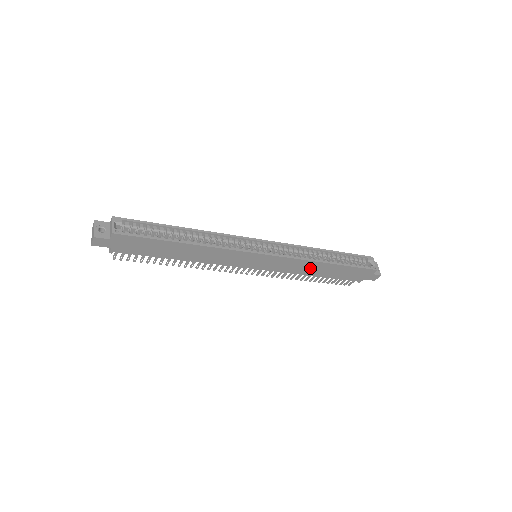
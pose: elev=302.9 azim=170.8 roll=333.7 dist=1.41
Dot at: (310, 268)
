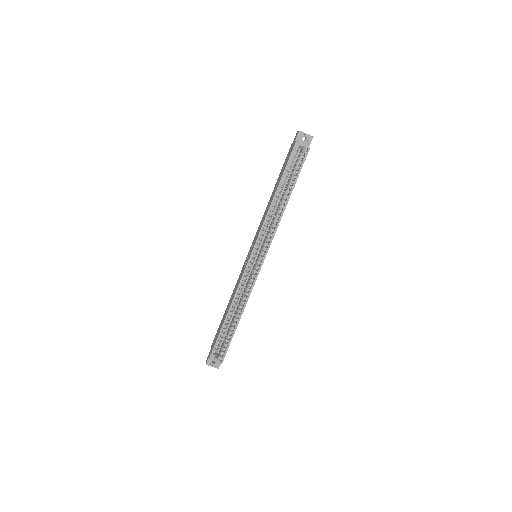
Dot at: occluded
